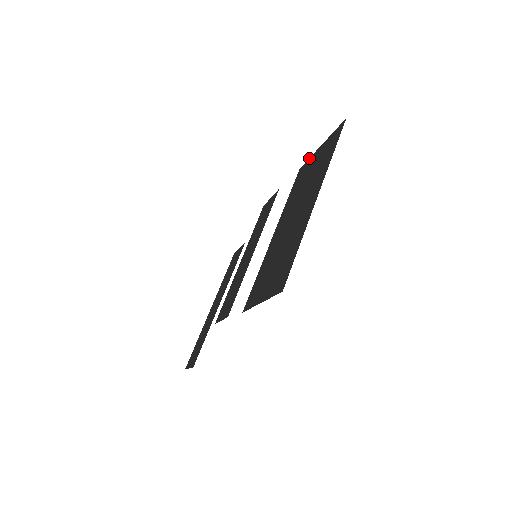
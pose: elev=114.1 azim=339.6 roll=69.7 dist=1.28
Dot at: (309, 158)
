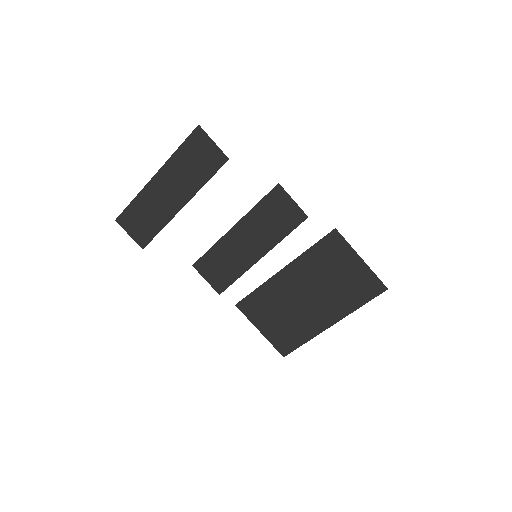
Dot at: (349, 244)
